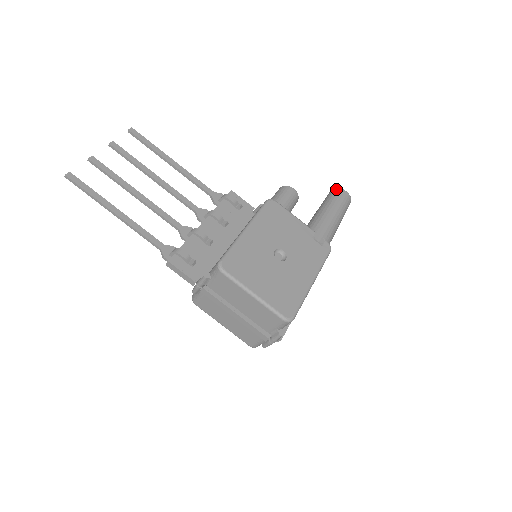
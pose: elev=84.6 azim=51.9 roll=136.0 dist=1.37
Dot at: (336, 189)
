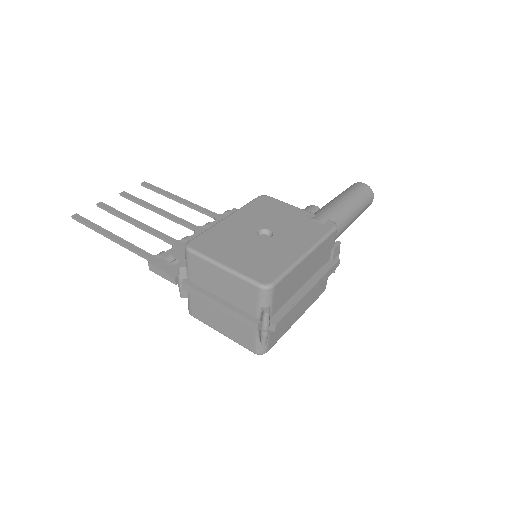
Dot at: occluded
